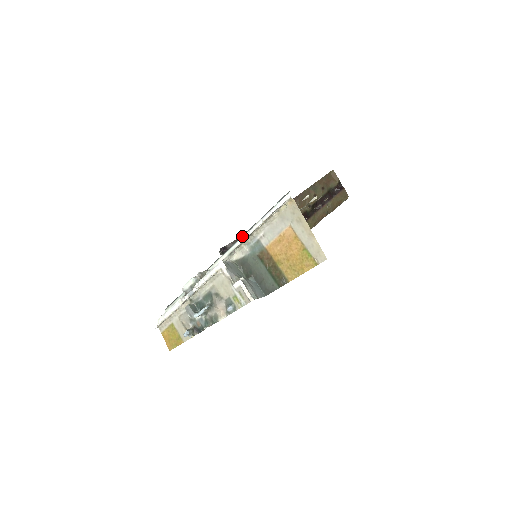
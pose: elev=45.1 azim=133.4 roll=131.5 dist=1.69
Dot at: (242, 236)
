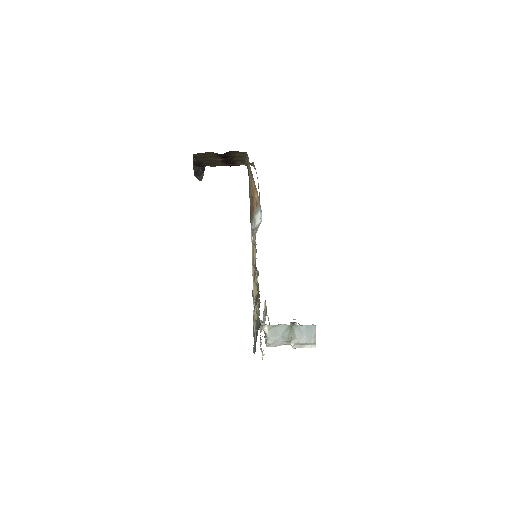
Dot at: occluded
